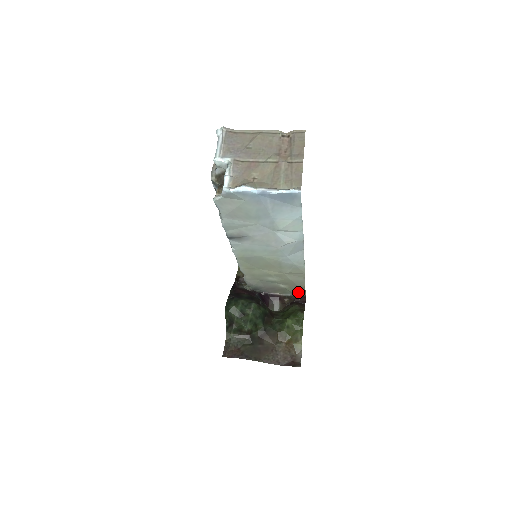
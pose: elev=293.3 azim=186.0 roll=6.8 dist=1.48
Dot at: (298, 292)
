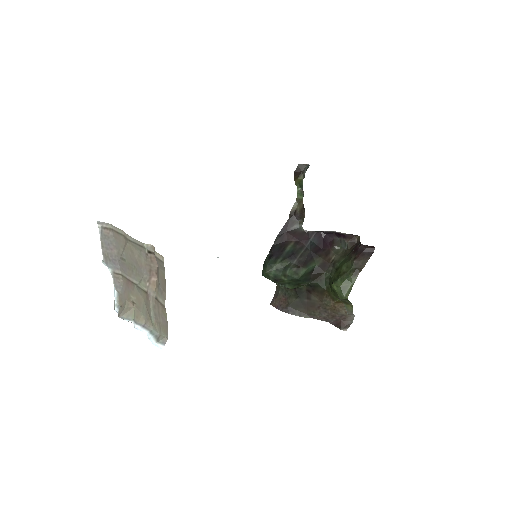
Dot at: occluded
